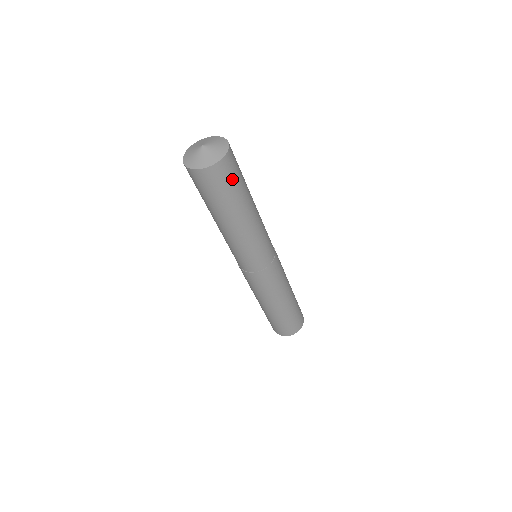
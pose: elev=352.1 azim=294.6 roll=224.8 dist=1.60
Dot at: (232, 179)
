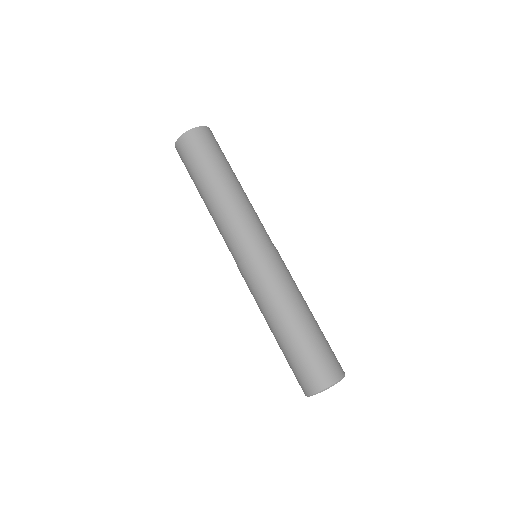
Dot at: (211, 145)
